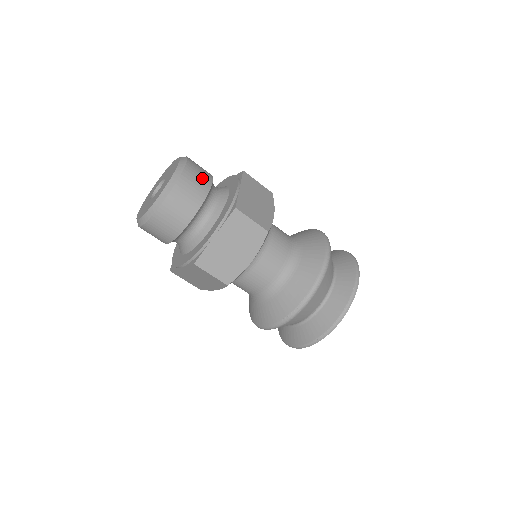
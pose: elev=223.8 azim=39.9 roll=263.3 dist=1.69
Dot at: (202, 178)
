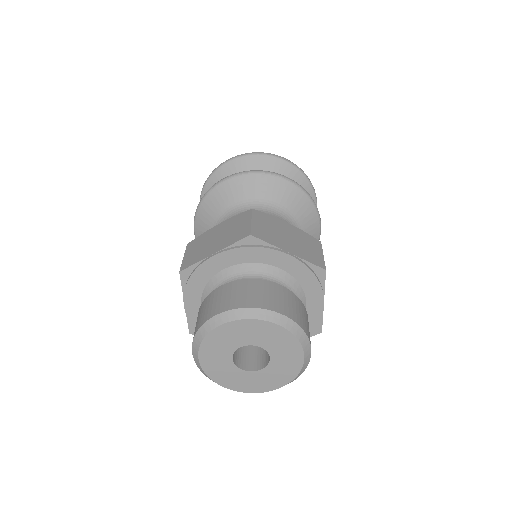
Dot at: occluded
